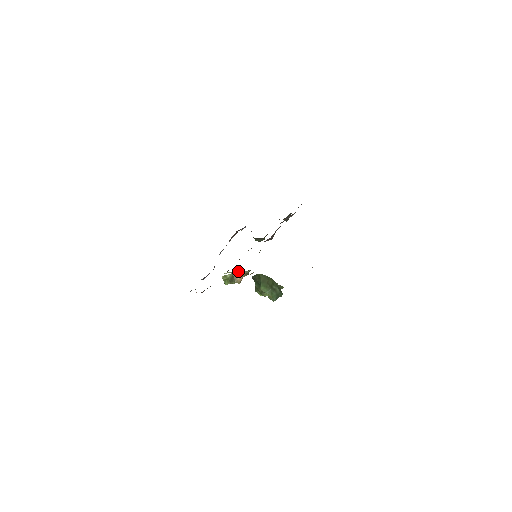
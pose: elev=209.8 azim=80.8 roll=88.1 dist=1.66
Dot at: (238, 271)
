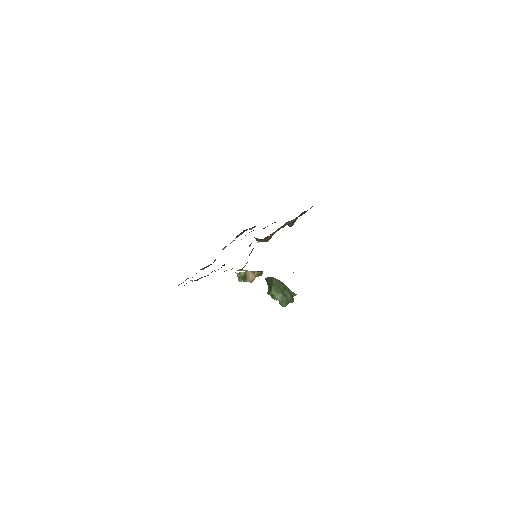
Dot at: occluded
